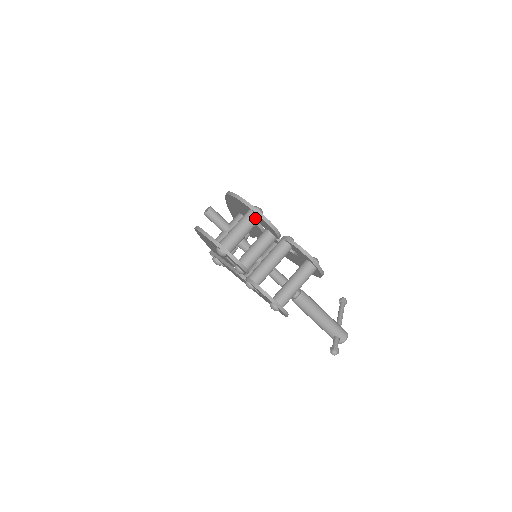
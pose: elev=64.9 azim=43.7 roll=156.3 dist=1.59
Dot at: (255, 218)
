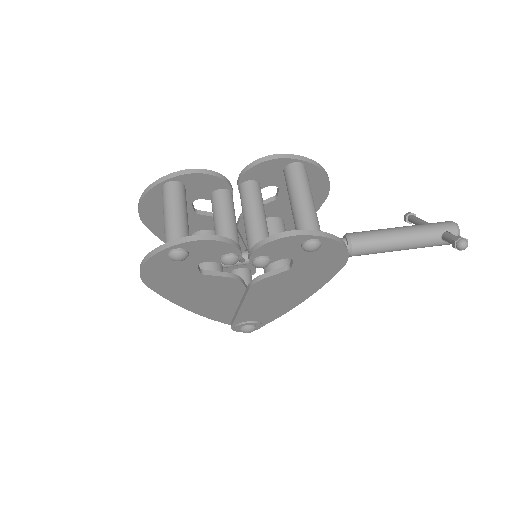
Dot at: (173, 186)
